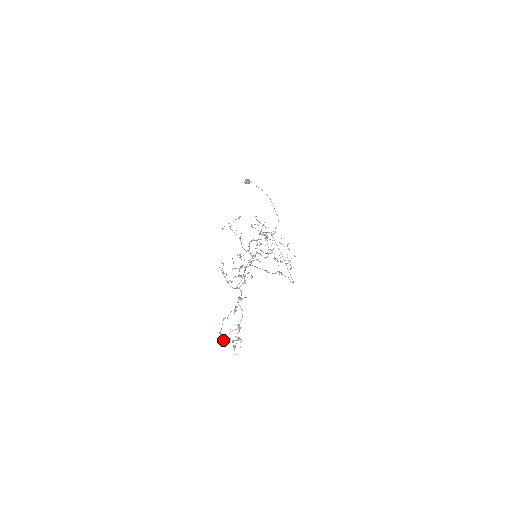
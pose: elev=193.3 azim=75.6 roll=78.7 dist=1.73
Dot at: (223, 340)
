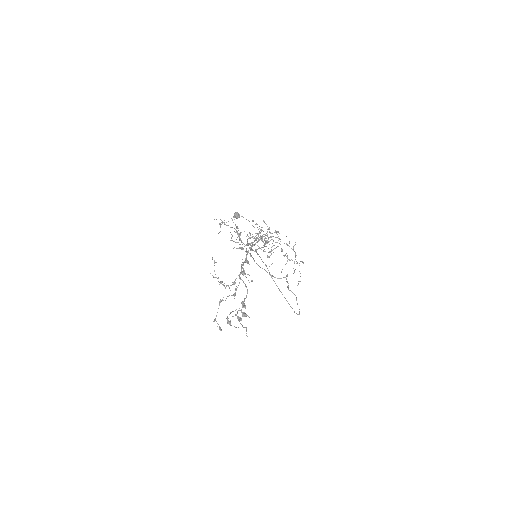
Dot at: (219, 328)
